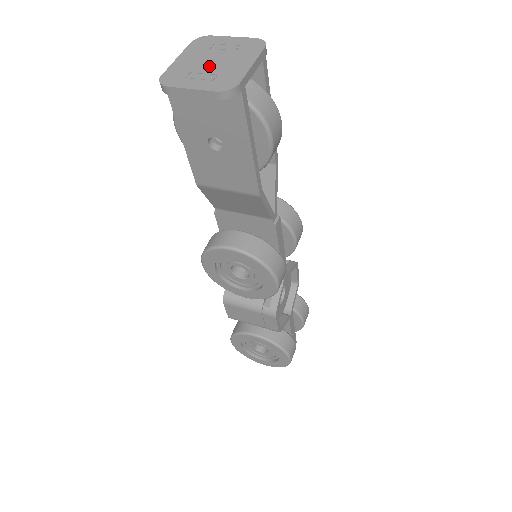
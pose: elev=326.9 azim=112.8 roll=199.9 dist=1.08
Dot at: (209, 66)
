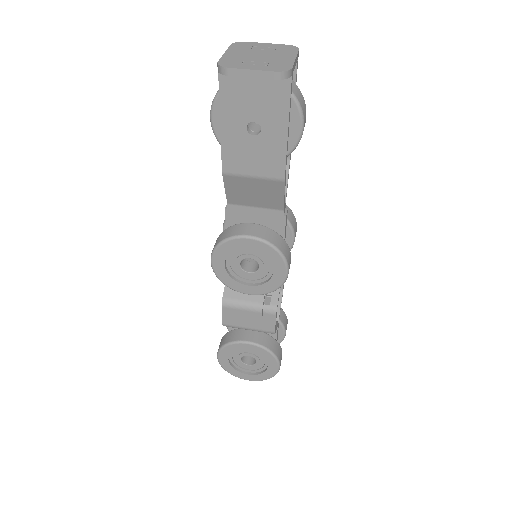
Dot at: (258, 58)
